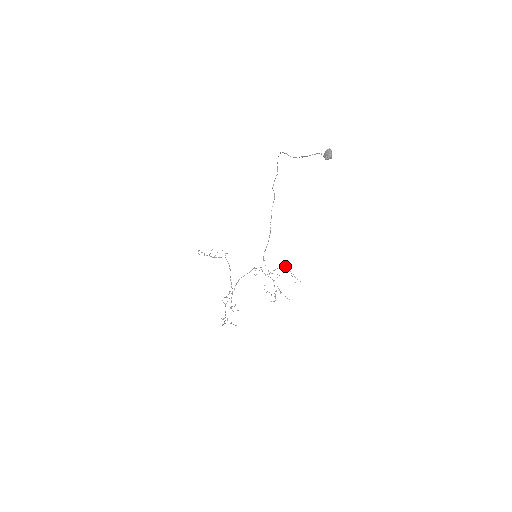
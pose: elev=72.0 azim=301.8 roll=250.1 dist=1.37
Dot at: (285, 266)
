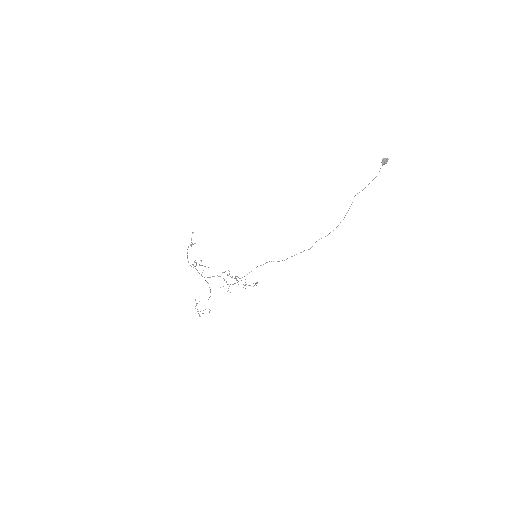
Dot at: occluded
